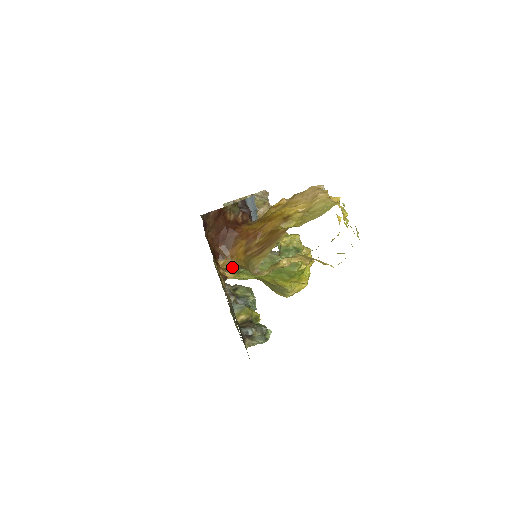
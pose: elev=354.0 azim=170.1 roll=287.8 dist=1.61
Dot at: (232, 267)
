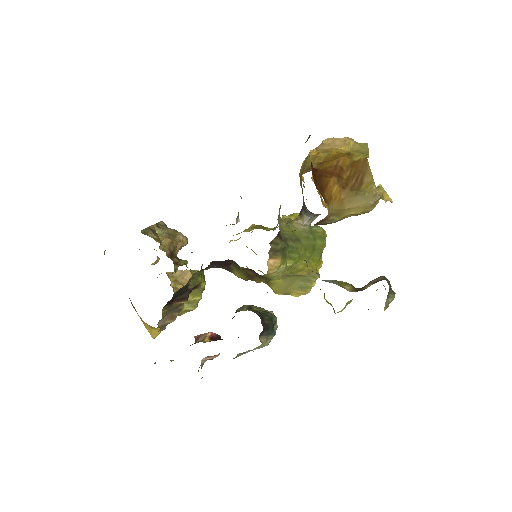
Dot at: (328, 217)
